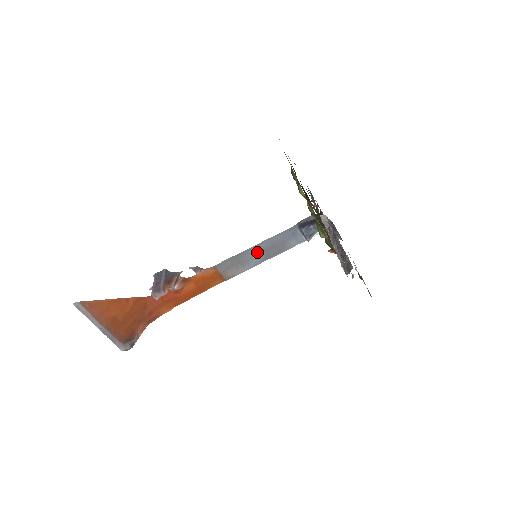
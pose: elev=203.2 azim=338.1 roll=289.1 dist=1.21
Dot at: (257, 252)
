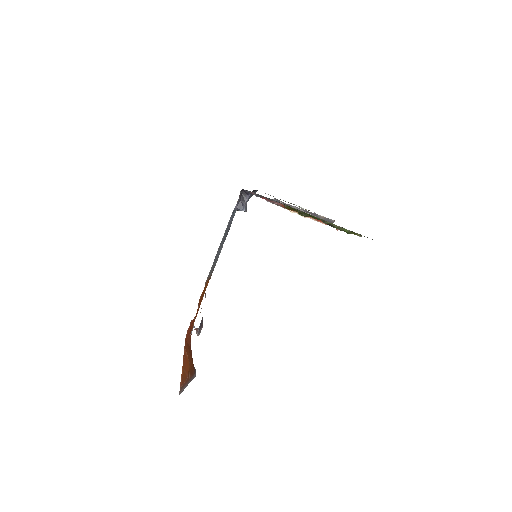
Dot at: (221, 246)
